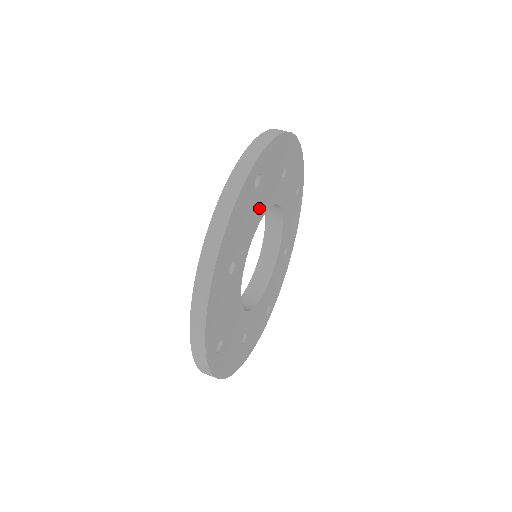
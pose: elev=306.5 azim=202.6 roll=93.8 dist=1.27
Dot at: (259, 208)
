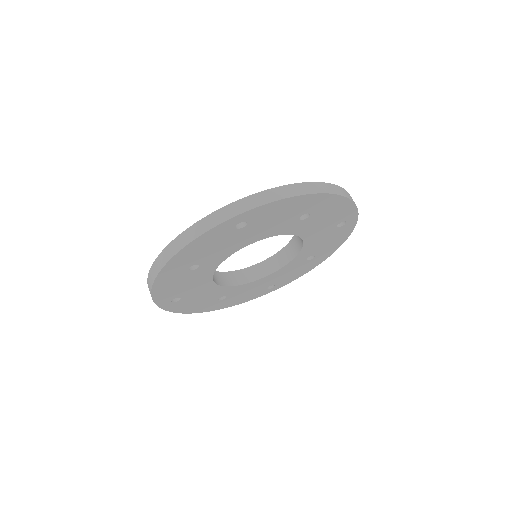
Dot at: (247, 238)
